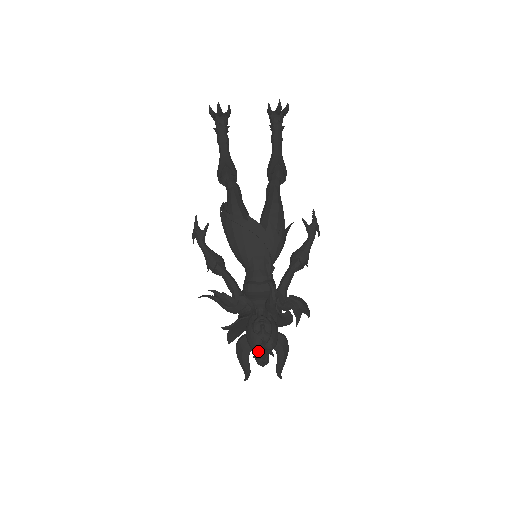
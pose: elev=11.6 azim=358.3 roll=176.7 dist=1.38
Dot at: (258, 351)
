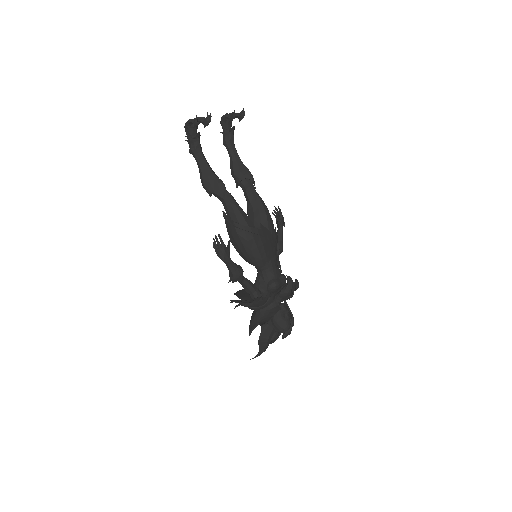
Dot at: (287, 331)
